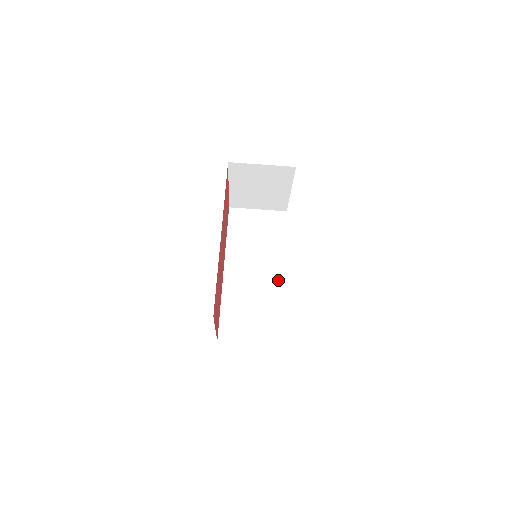
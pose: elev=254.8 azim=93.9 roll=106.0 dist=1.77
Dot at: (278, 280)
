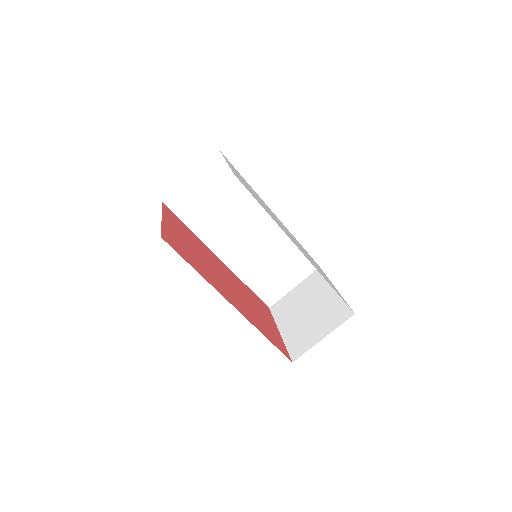
Dot at: (273, 224)
